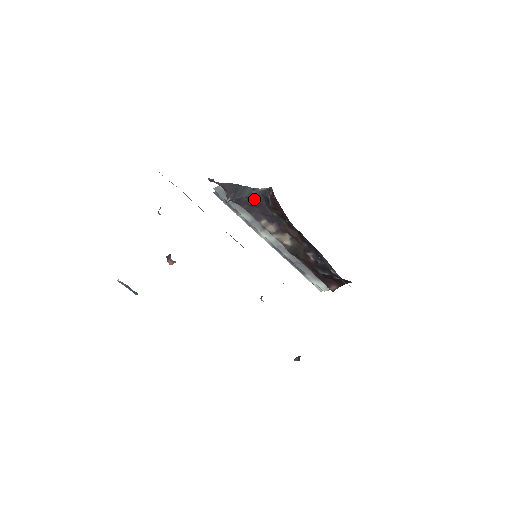
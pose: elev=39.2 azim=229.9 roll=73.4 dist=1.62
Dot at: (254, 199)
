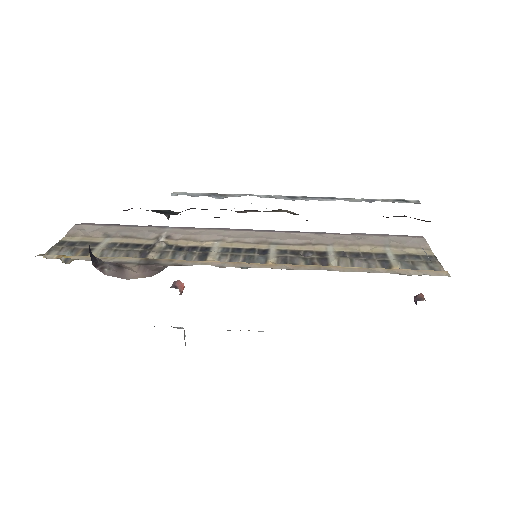
Dot at: occluded
